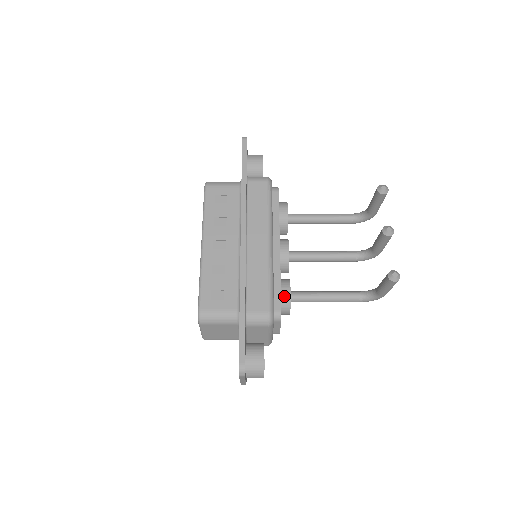
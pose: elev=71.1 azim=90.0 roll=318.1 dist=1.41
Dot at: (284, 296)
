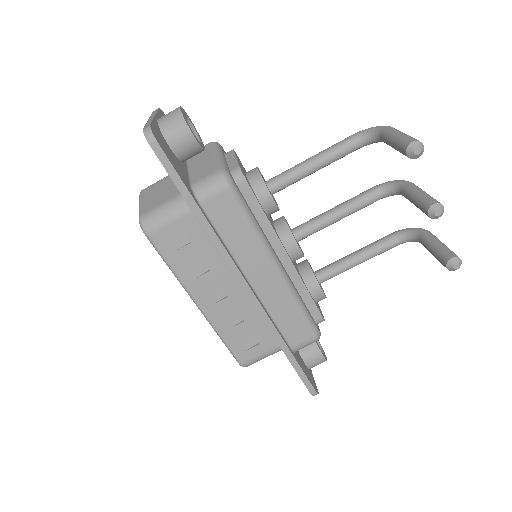
Dot at: (317, 297)
